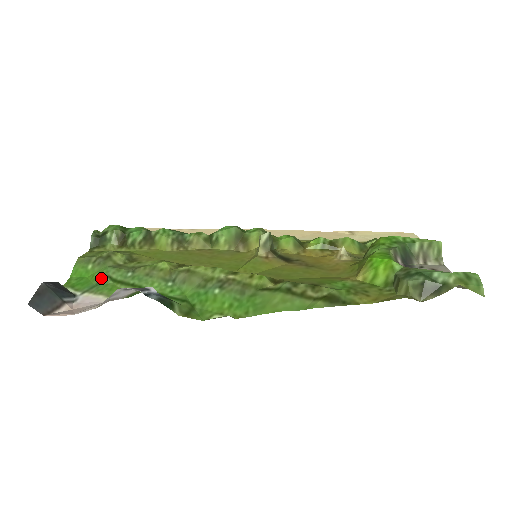
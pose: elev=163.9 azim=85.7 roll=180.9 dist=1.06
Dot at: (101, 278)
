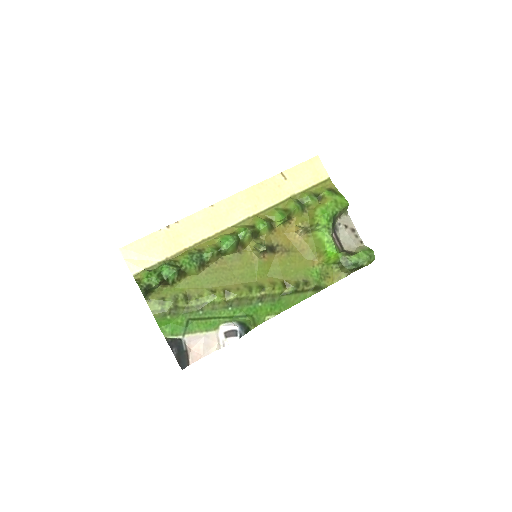
Dot at: (186, 323)
